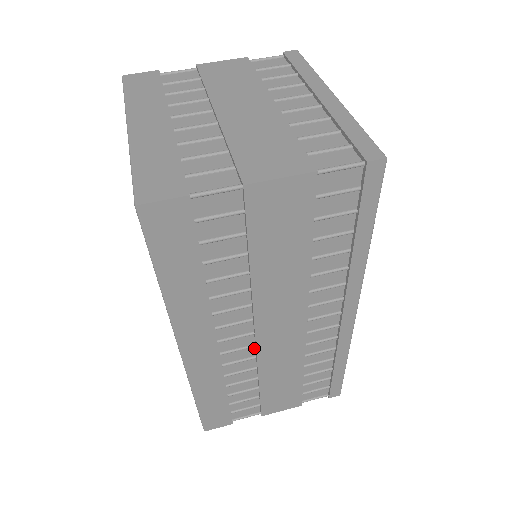
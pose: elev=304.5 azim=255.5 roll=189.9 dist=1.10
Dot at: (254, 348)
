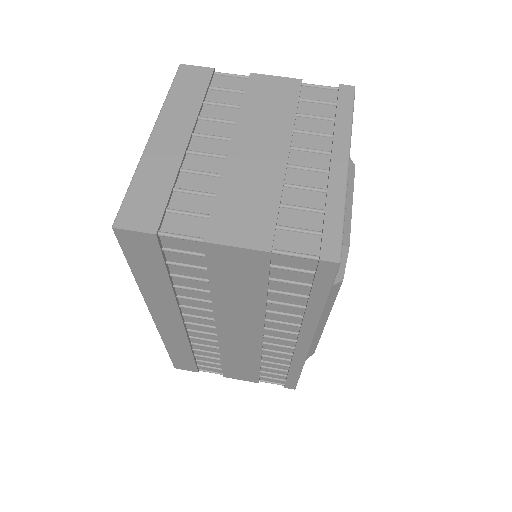
Dot at: occluded
